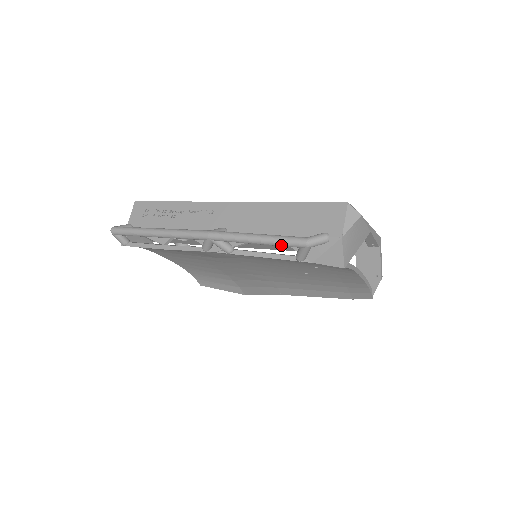
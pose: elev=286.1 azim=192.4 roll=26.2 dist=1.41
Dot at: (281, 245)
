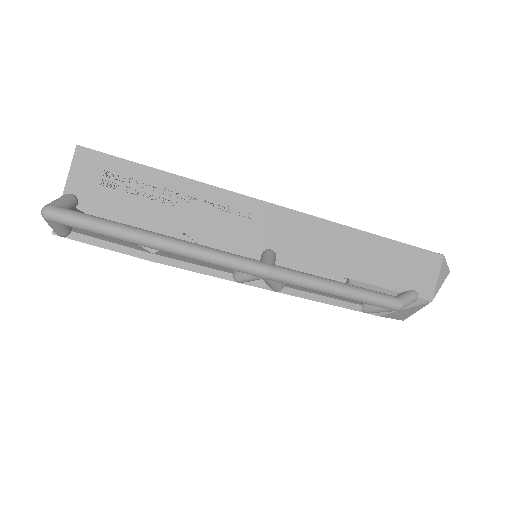
Dot at: (366, 303)
